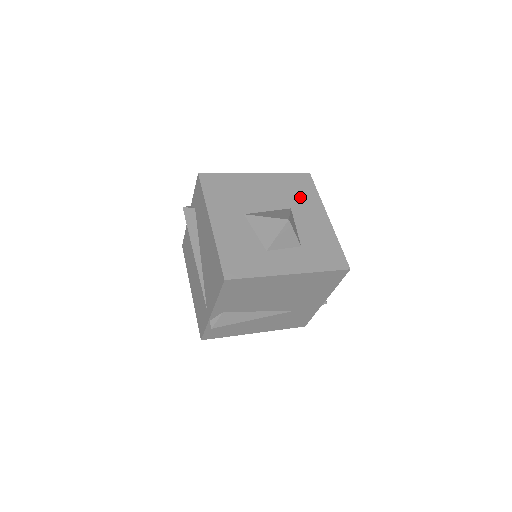
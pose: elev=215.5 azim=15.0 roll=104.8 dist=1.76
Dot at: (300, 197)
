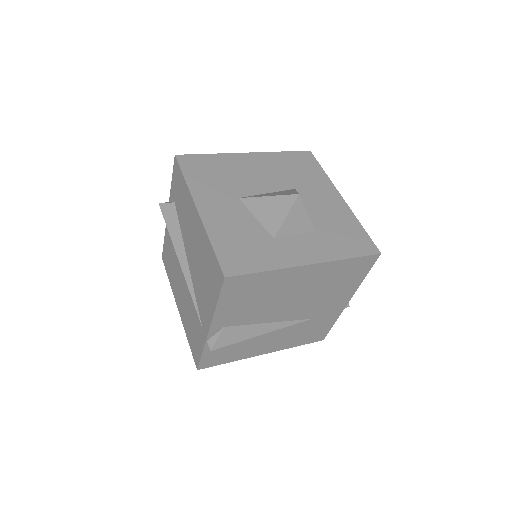
Dot at: (304, 176)
